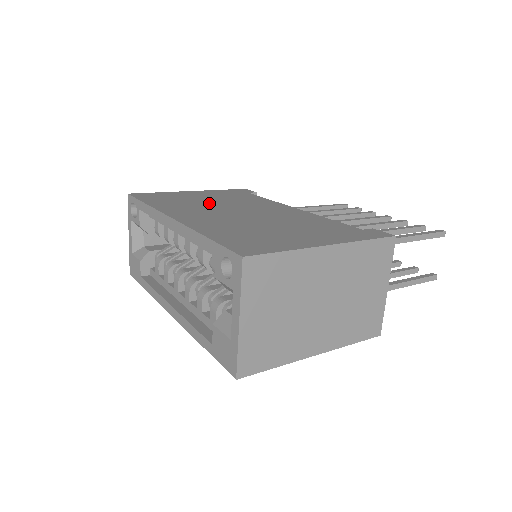
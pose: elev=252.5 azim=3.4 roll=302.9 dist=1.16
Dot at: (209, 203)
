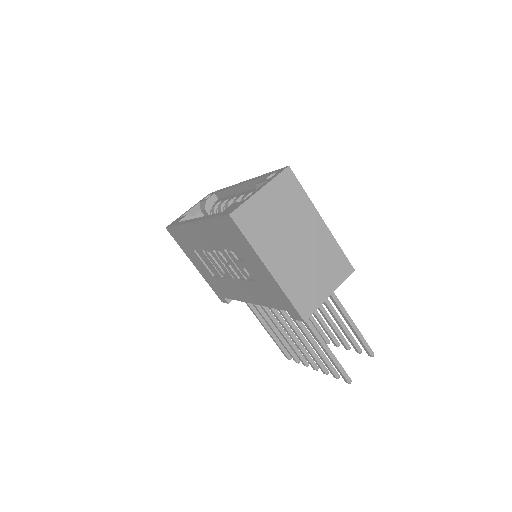
Dot at: occluded
